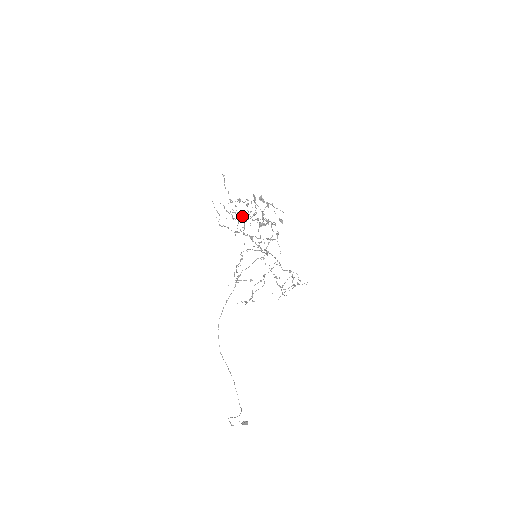
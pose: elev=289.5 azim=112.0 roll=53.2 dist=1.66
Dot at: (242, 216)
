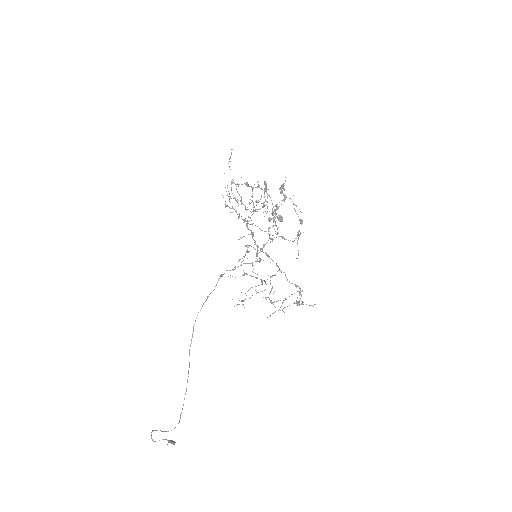
Dot at: occluded
